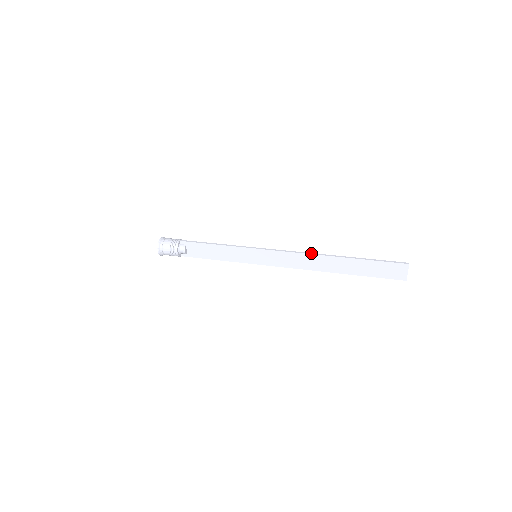
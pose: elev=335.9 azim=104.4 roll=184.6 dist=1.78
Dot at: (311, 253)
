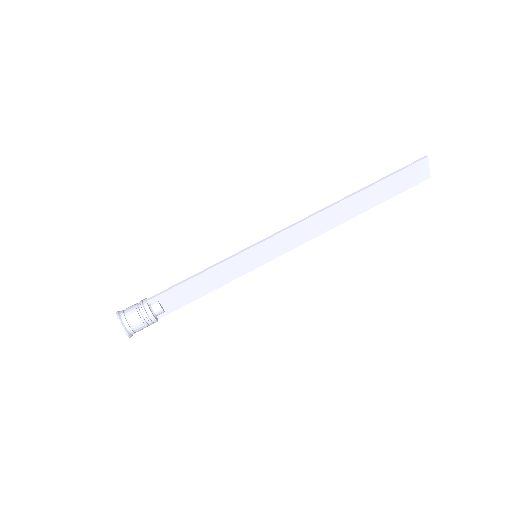
Dot at: (320, 210)
